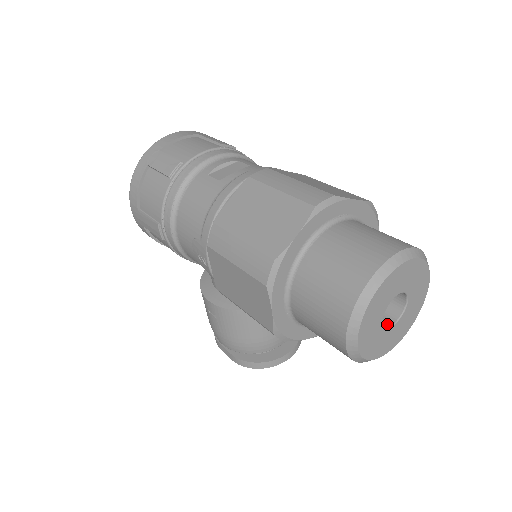
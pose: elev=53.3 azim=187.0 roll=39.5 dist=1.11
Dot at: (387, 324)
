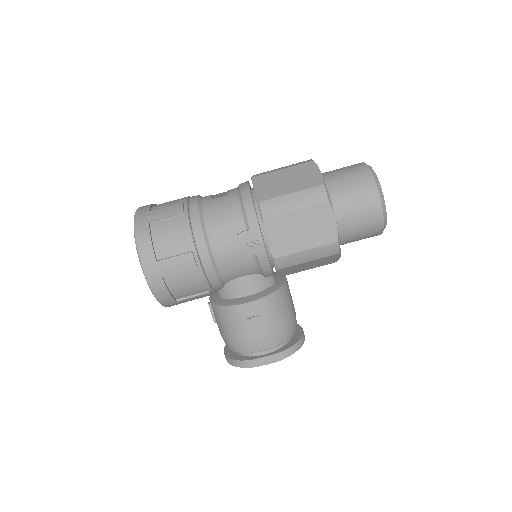
Dot at: occluded
